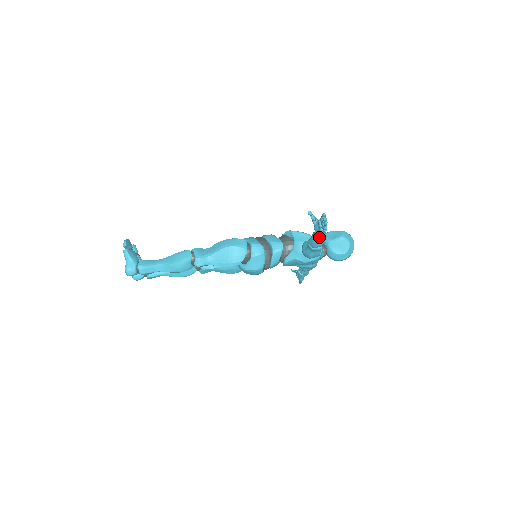
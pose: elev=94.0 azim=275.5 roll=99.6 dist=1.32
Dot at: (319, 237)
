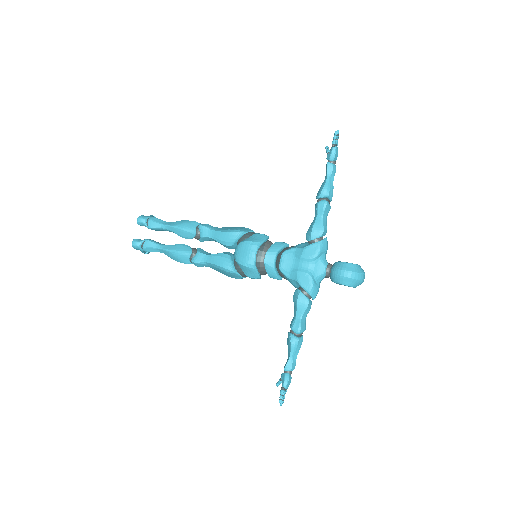
Dot at: (328, 164)
